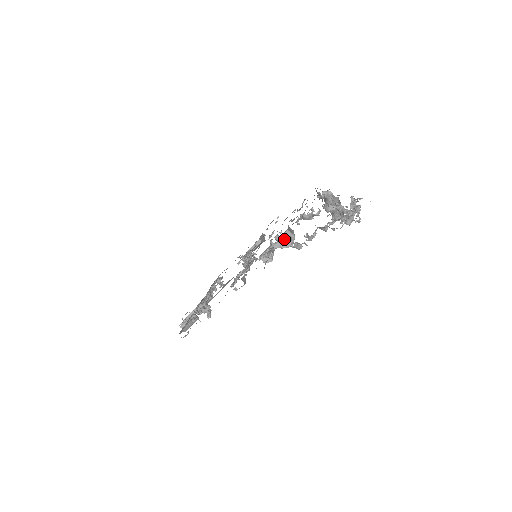
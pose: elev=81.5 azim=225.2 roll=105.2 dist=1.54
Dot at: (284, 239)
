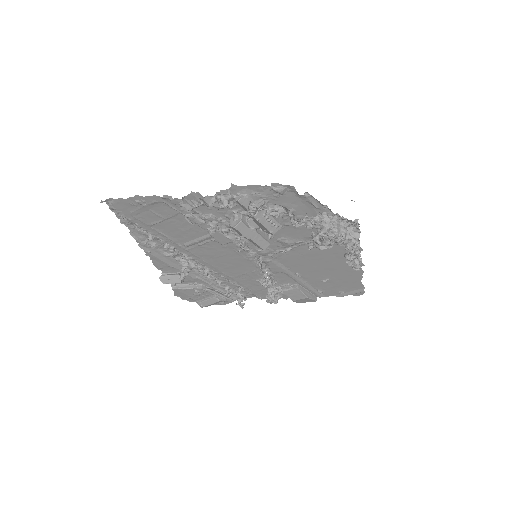
Dot at: occluded
